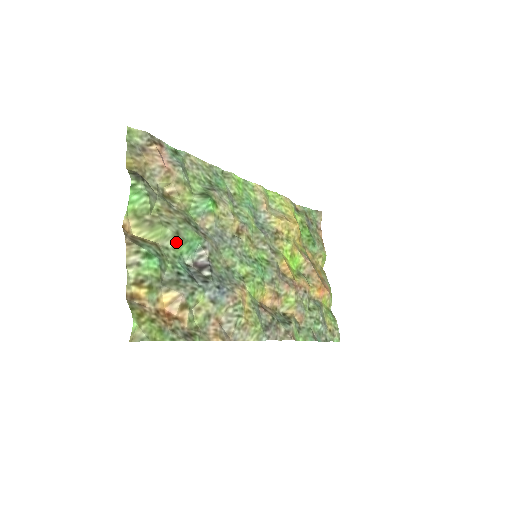
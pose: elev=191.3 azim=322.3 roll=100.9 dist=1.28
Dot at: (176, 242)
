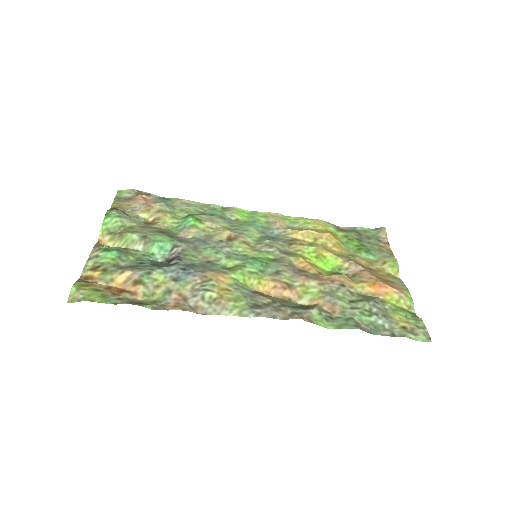
Dot at: (145, 244)
